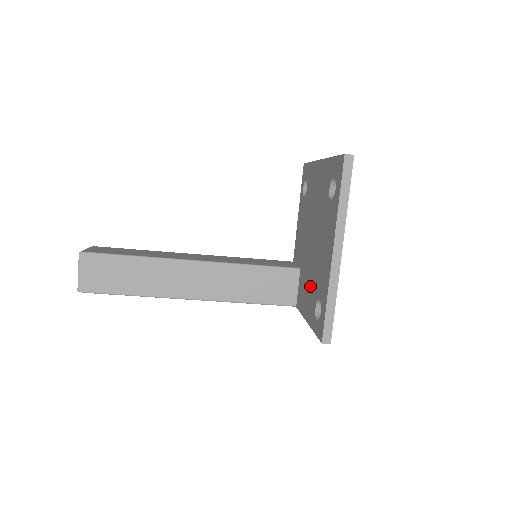
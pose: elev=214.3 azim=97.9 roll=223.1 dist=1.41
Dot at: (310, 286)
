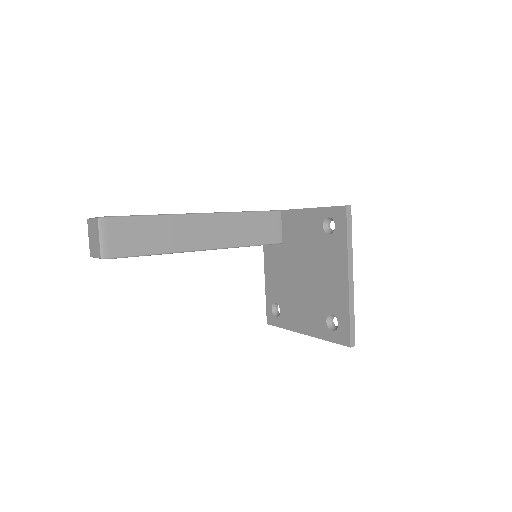
Dot at: (280, 284)
